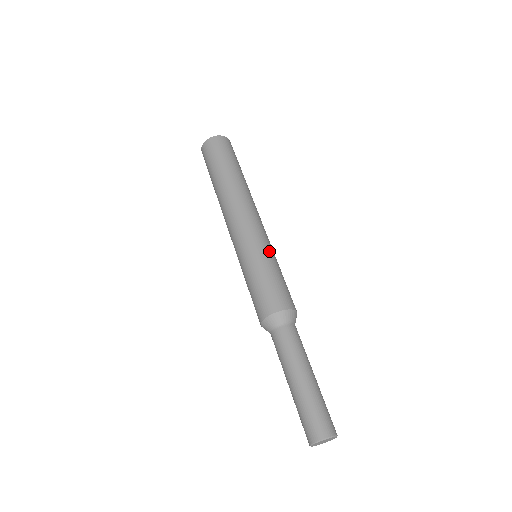
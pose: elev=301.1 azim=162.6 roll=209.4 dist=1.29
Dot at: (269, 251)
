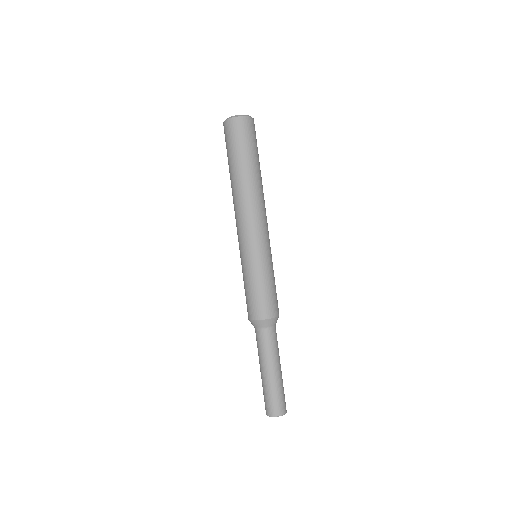
Dot at: (268, 260)
